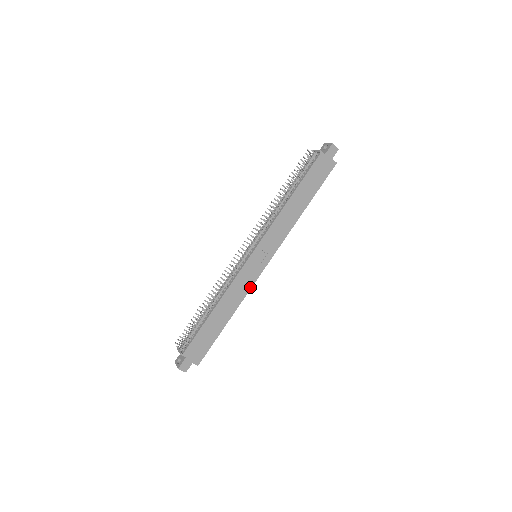
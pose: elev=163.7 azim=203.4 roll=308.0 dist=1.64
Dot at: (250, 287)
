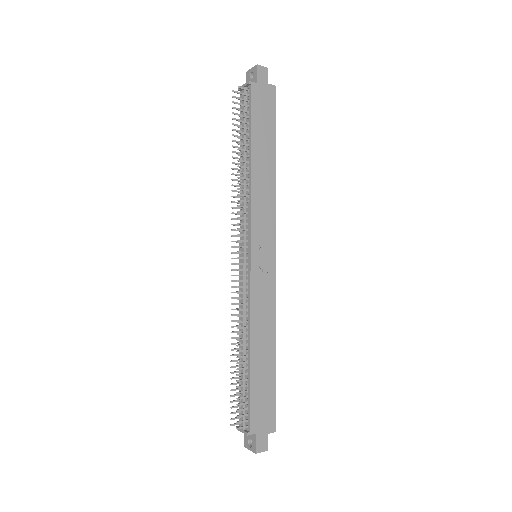
Dot at: (274, 297)
